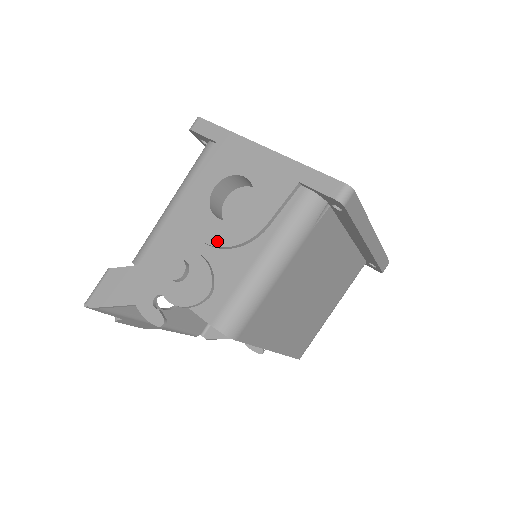
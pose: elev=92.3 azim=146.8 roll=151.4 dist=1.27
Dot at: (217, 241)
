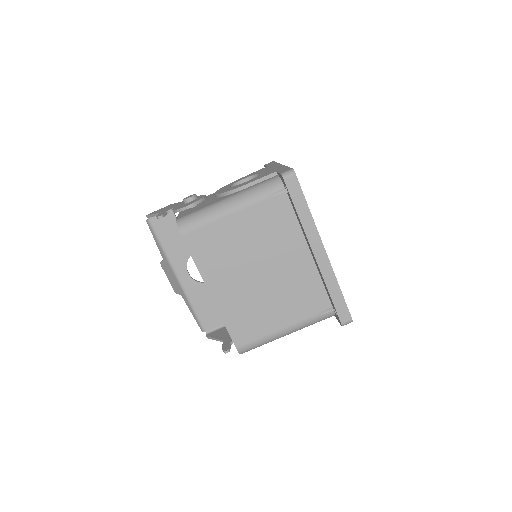
Dot at: occluded
